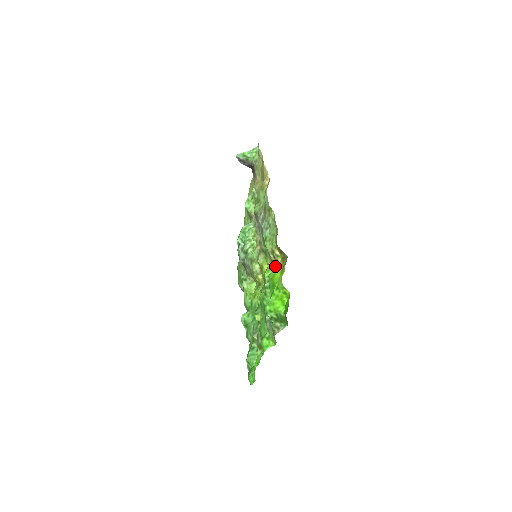
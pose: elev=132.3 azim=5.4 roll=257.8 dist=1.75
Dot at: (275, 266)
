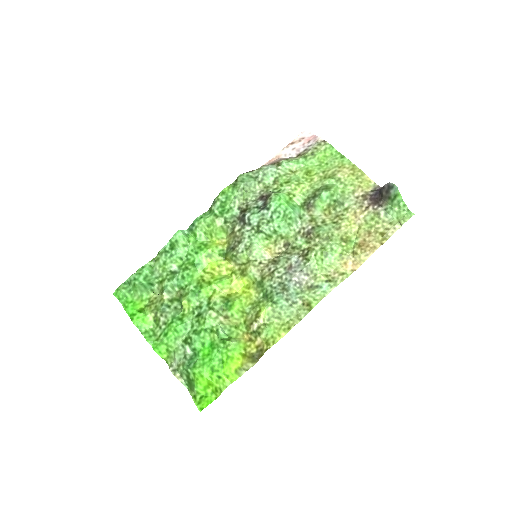
Dot at: (245, 326)
